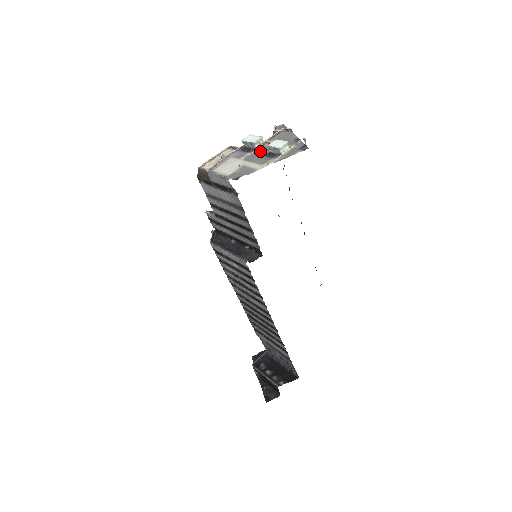
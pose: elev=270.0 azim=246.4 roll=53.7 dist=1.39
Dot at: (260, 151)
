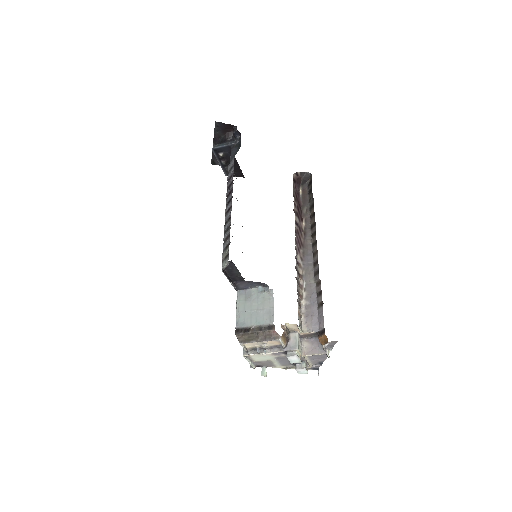
Dot at: occluded
